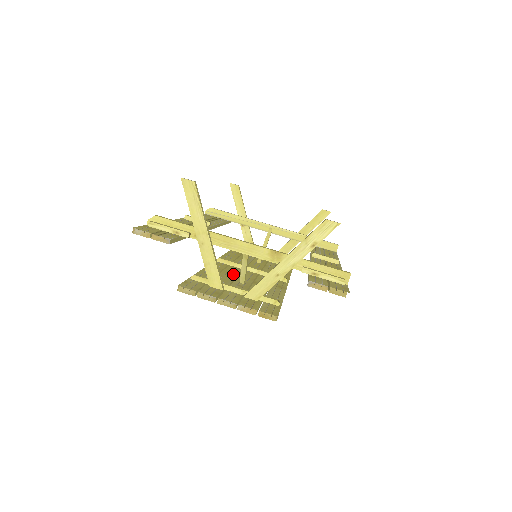
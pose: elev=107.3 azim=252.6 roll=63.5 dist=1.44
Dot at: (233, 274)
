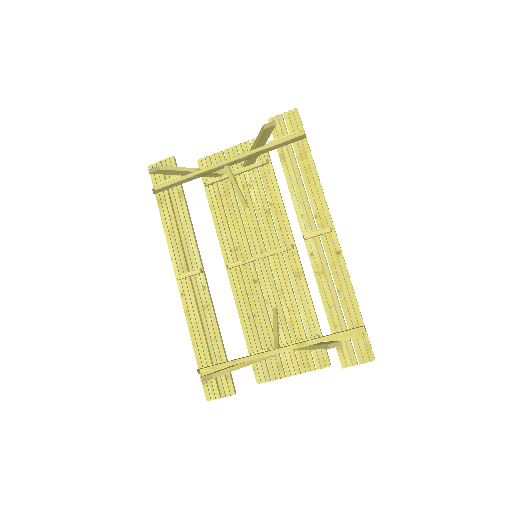
Dot at: (258, 294)
